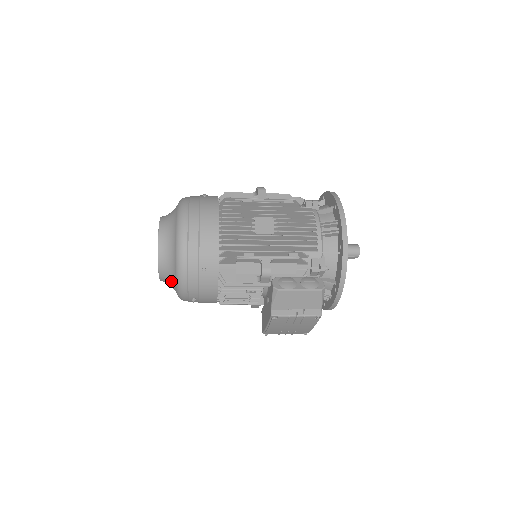
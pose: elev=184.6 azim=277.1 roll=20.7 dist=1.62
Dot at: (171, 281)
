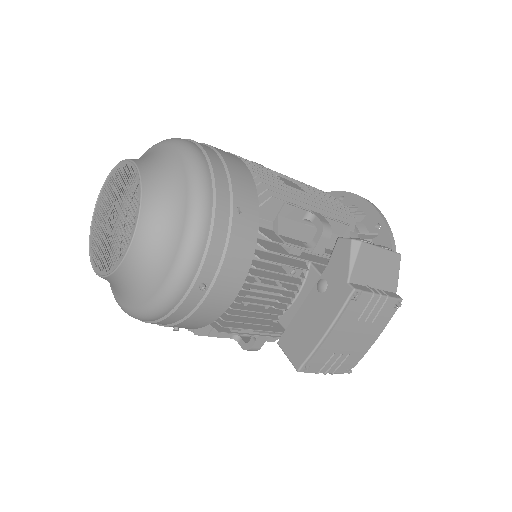
Dot at: (159, 248)
